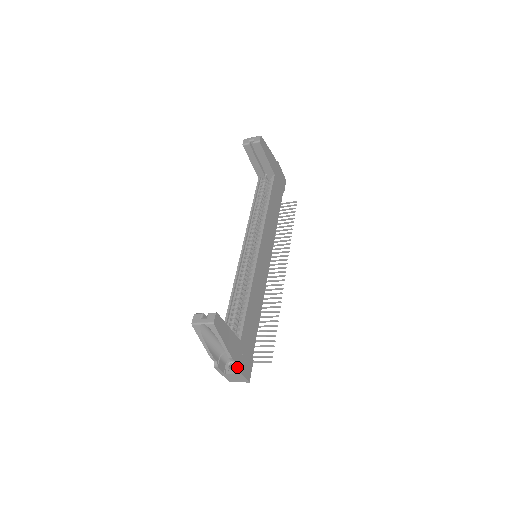
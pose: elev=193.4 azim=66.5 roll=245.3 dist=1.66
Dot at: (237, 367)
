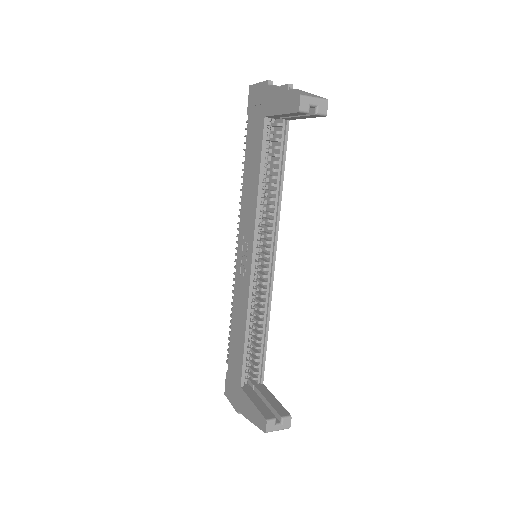
Dot at: occluded
